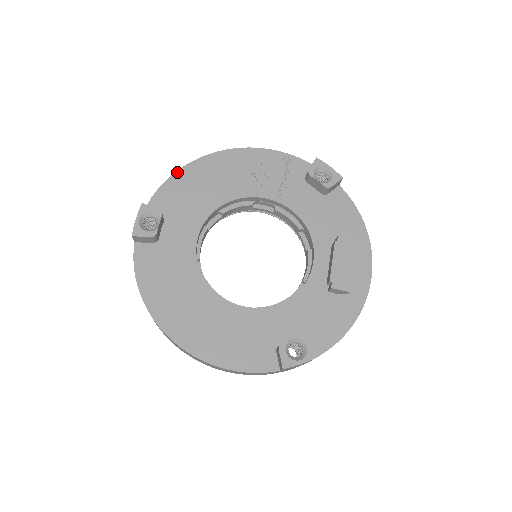
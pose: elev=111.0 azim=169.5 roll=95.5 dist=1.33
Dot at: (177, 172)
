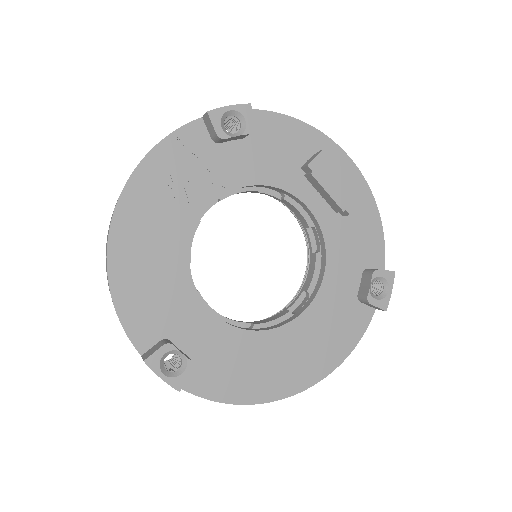
Dot at: (111, 290)
